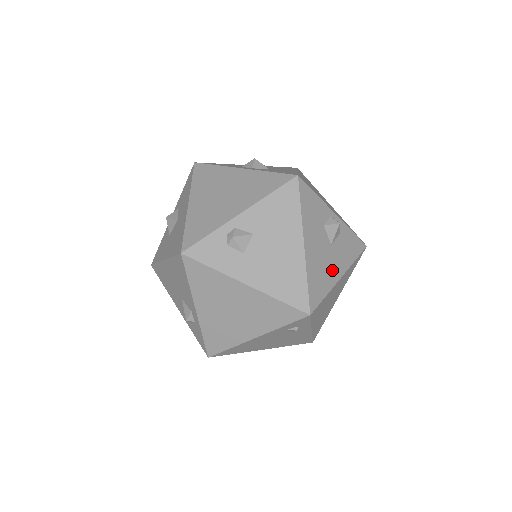
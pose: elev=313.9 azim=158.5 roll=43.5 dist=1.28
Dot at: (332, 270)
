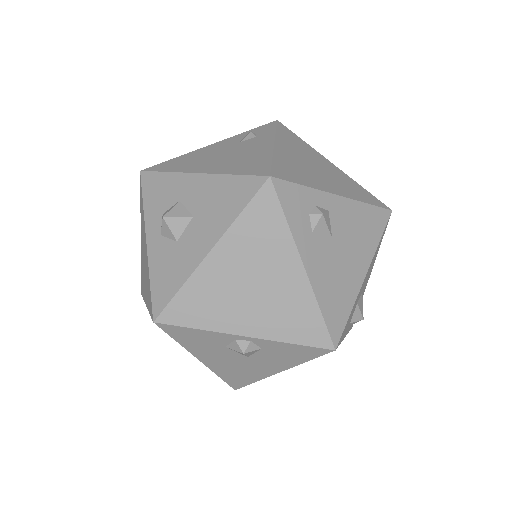
Dot at: (258, 370)
